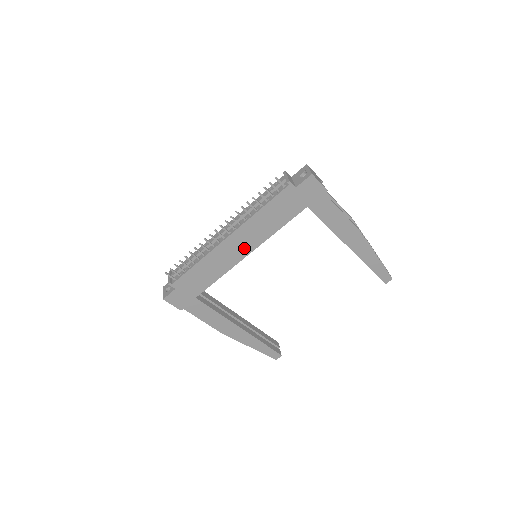
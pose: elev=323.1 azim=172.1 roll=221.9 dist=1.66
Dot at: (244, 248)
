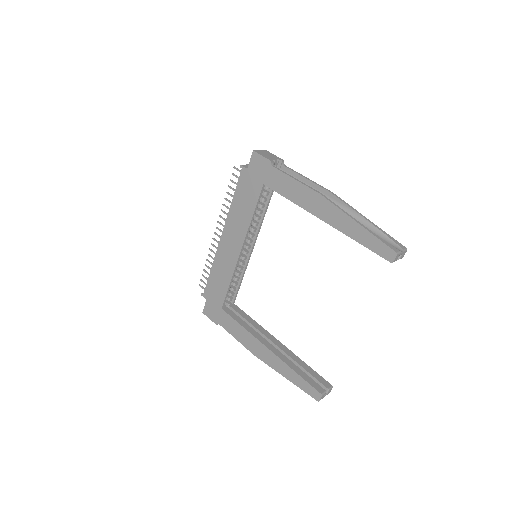
Dot at: (236, 245)
